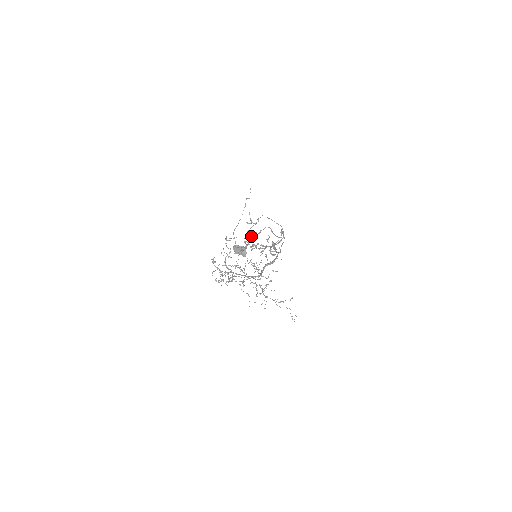
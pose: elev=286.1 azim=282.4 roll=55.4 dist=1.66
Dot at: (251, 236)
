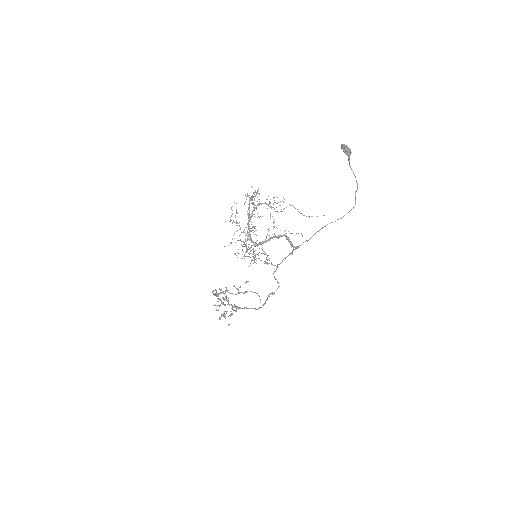
Dot at: occluded
